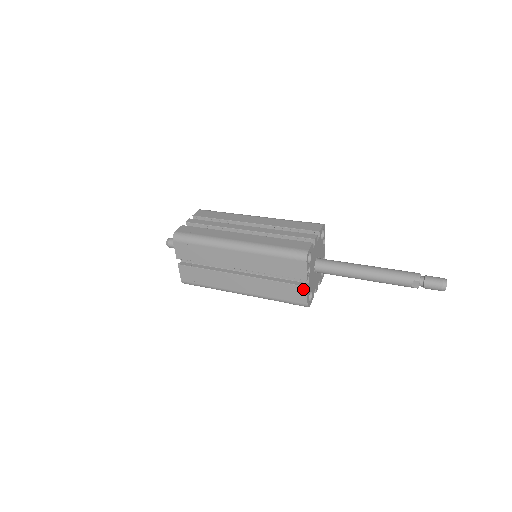
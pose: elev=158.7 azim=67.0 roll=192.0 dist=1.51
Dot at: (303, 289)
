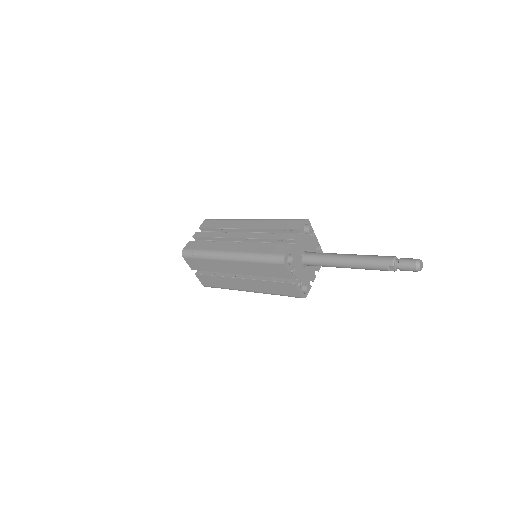
Dot at: (293, 286)
